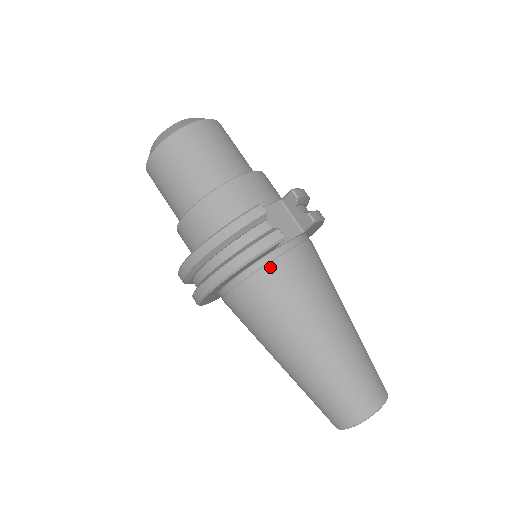
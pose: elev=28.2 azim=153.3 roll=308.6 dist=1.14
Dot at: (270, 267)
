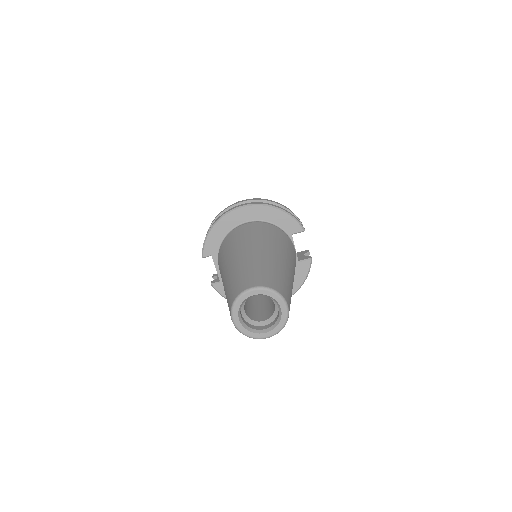
Dot at: (284, 233)
